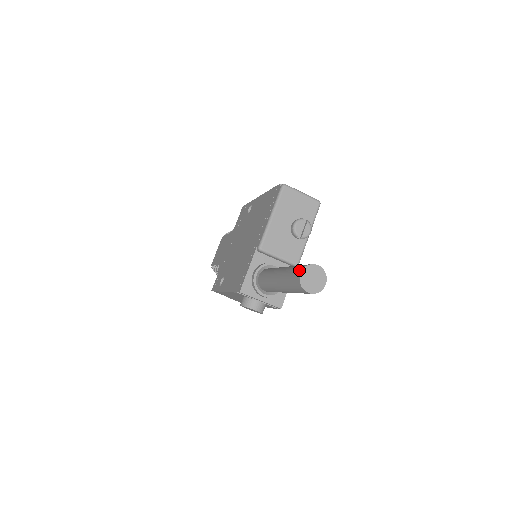
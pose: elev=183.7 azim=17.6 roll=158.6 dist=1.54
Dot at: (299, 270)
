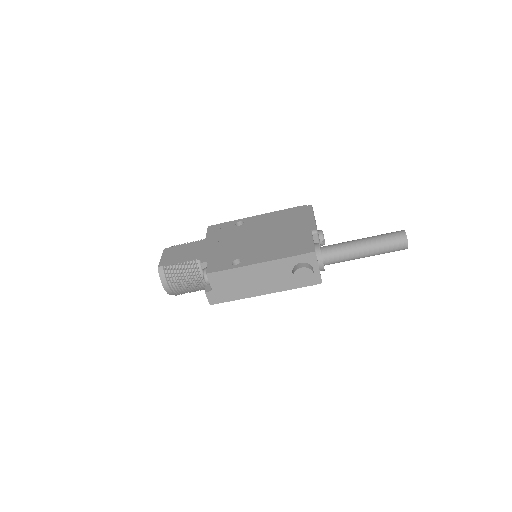
Dot at: (400, 231)
